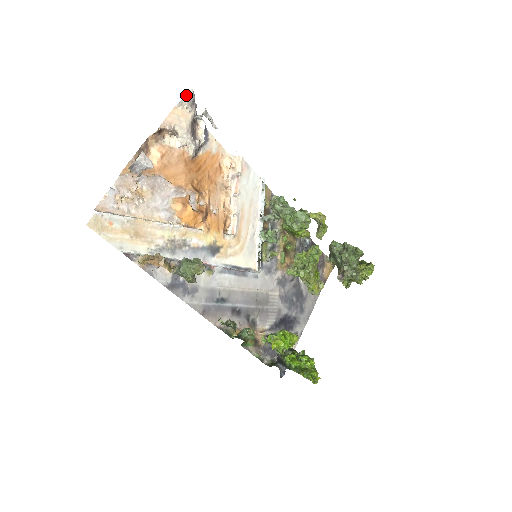
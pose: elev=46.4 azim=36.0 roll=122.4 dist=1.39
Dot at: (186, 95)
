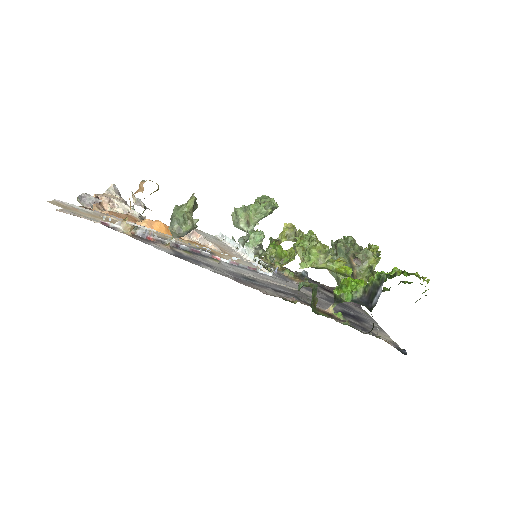
Dot at: (110, 186)
